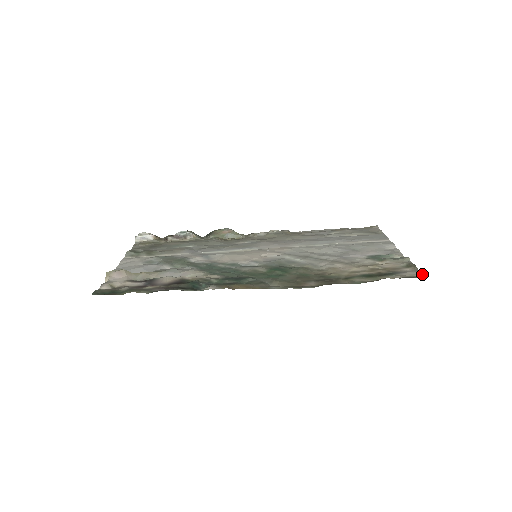
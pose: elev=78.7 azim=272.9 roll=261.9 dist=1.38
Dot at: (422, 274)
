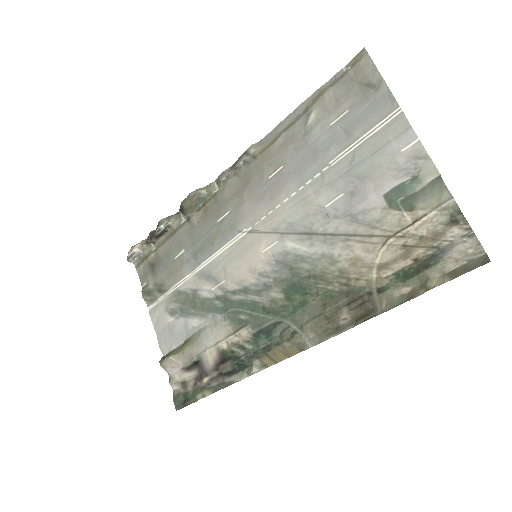
Dot at: (479, 244)
